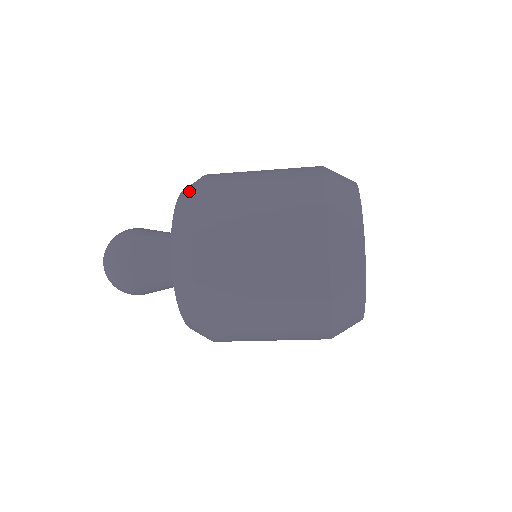
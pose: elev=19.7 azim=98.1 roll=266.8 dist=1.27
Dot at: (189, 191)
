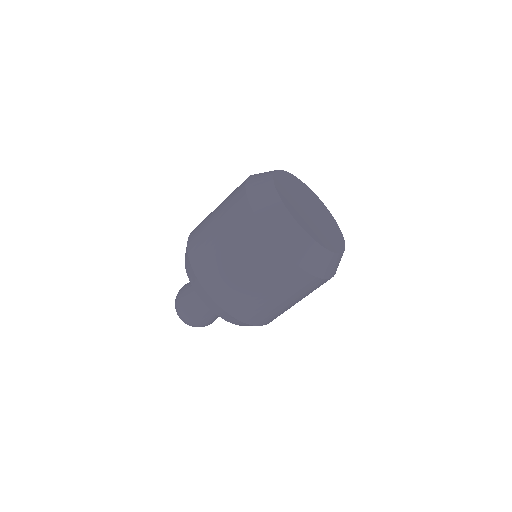
Dot at: occluded
